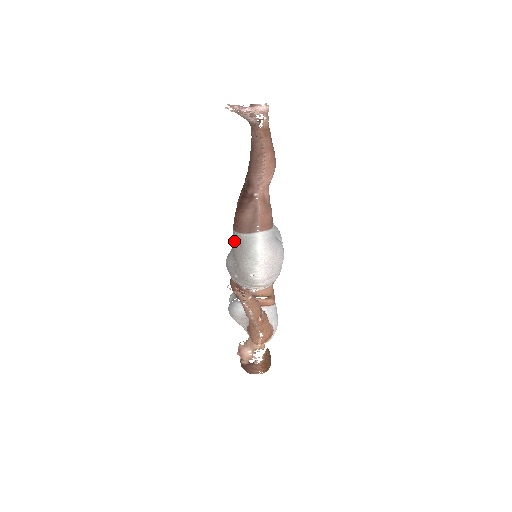
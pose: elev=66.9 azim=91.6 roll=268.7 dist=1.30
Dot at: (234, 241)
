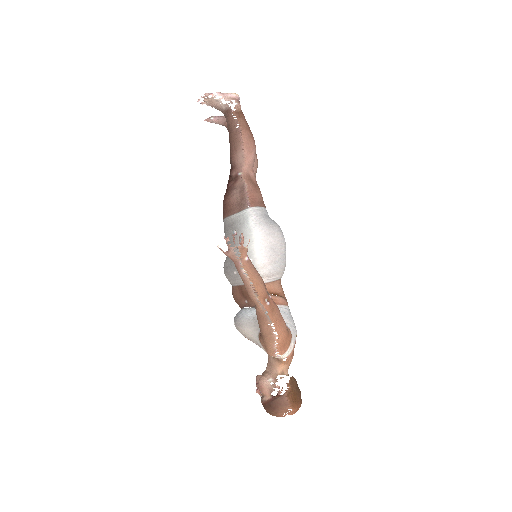
Dot at: (226, 229)
